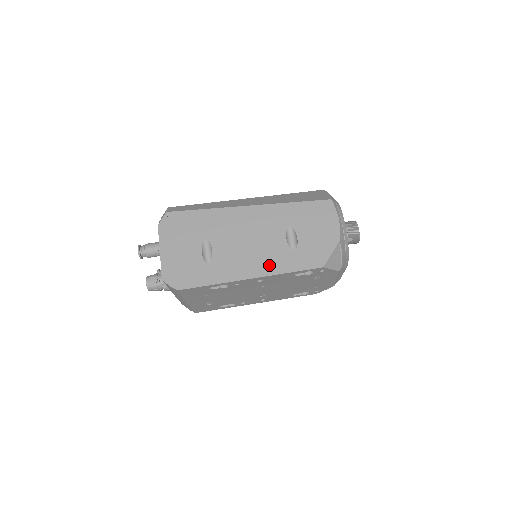
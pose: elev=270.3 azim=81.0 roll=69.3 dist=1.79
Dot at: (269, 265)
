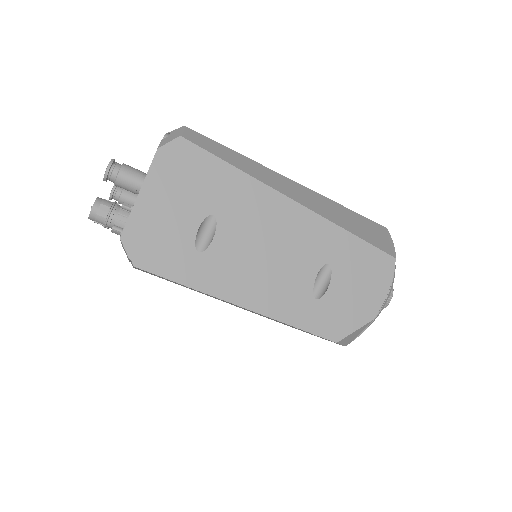
Dot at: (275, 302)
